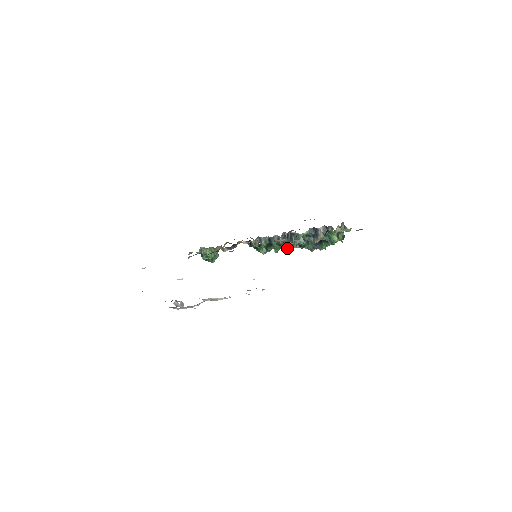
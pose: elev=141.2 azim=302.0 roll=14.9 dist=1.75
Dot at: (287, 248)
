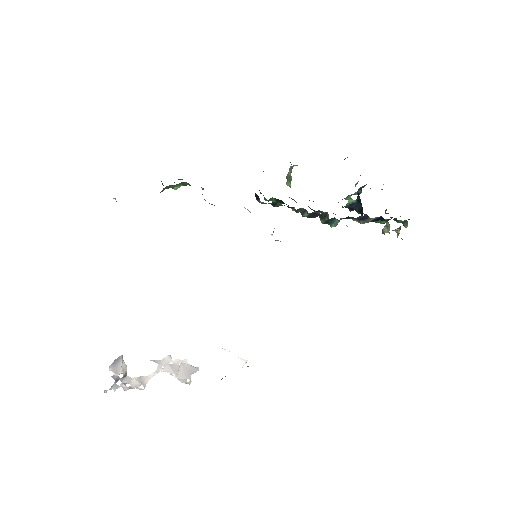
Dot at: occluded
